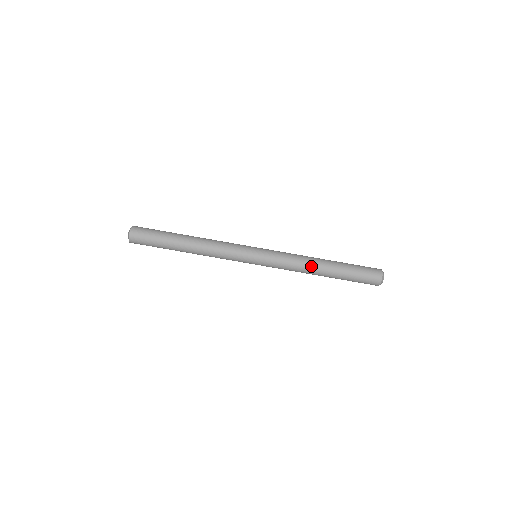
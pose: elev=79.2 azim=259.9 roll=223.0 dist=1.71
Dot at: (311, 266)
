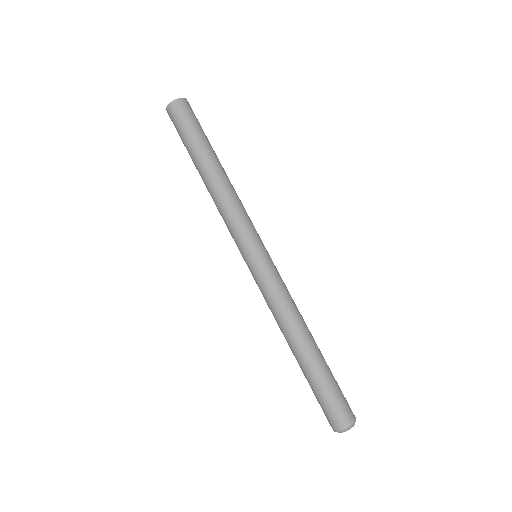
Dot at: (300, 324)
